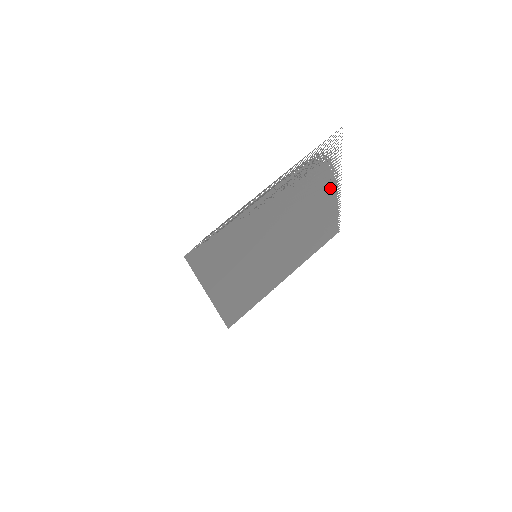
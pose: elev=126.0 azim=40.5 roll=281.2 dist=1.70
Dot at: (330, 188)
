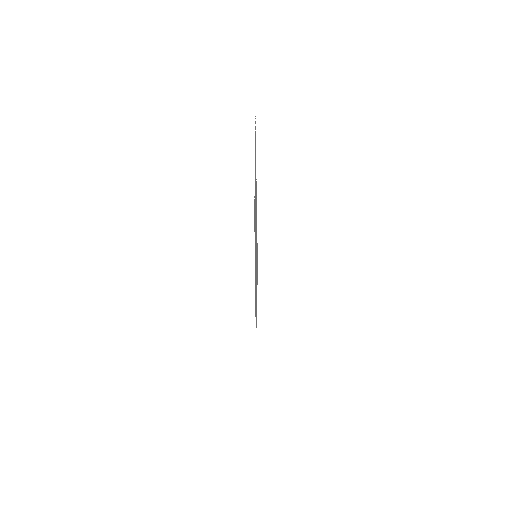
Dot at: occluded
